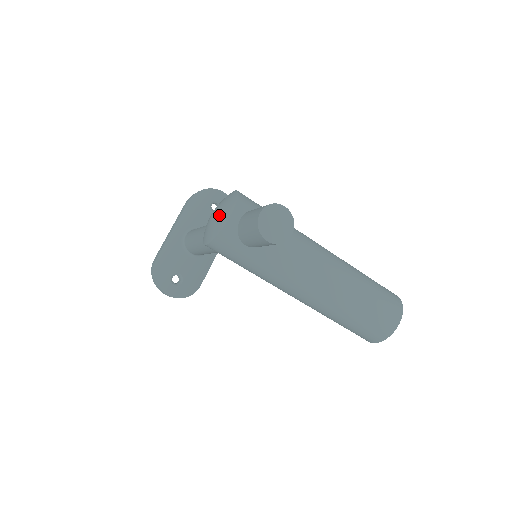
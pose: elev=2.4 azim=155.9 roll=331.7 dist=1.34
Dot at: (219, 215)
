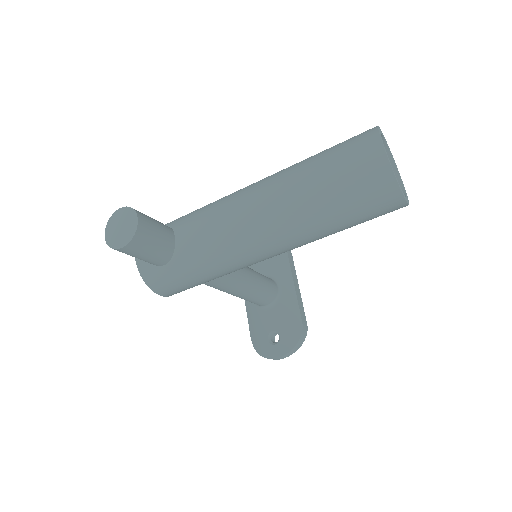
Dot at: occluded
